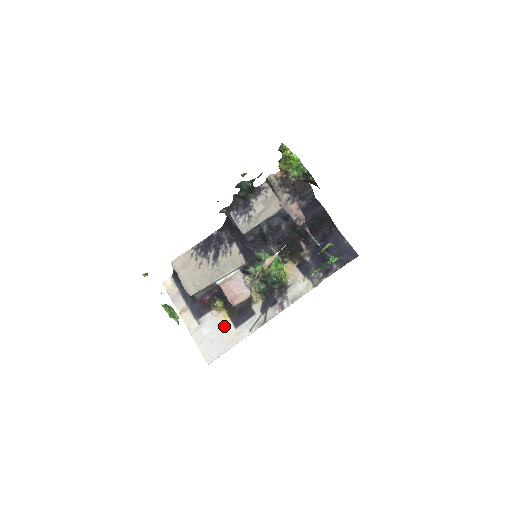
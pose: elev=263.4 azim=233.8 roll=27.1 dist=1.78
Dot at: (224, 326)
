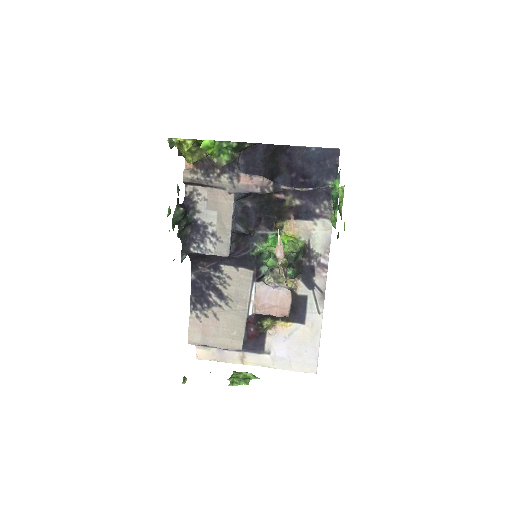
Dot at: (293, 333)
